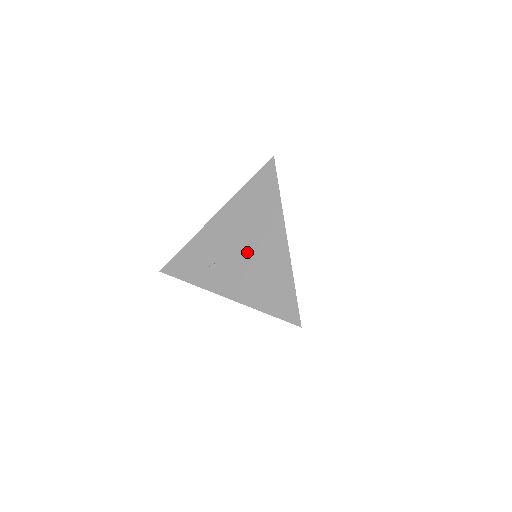
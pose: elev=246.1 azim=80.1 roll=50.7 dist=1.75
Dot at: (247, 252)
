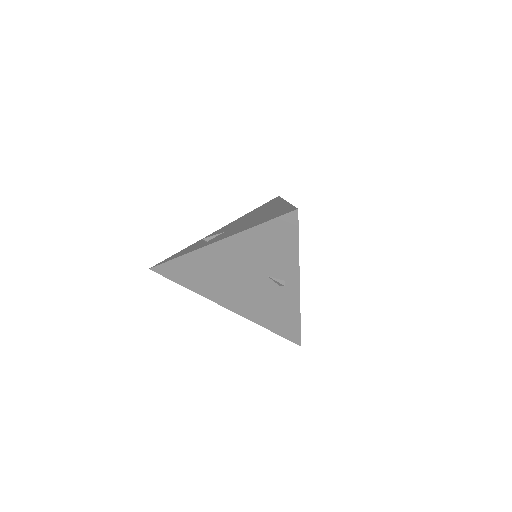
Dot at: (246, 221)
